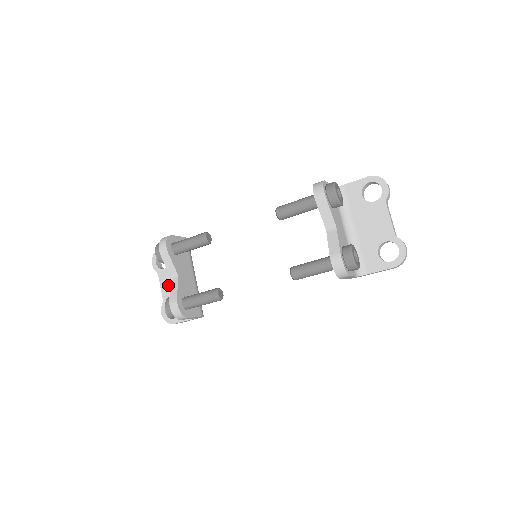
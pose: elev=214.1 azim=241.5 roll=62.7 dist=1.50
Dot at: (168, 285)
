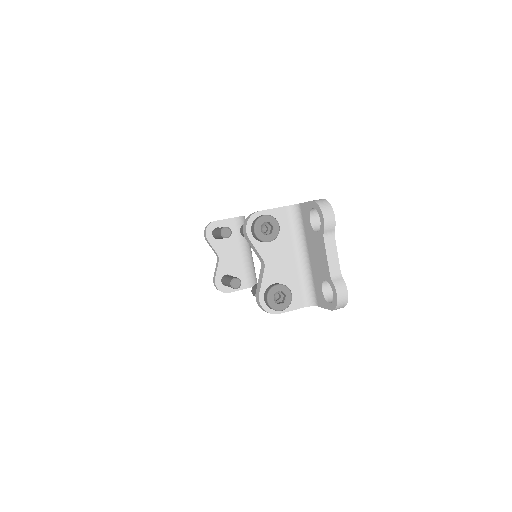
Dot at: occluded
